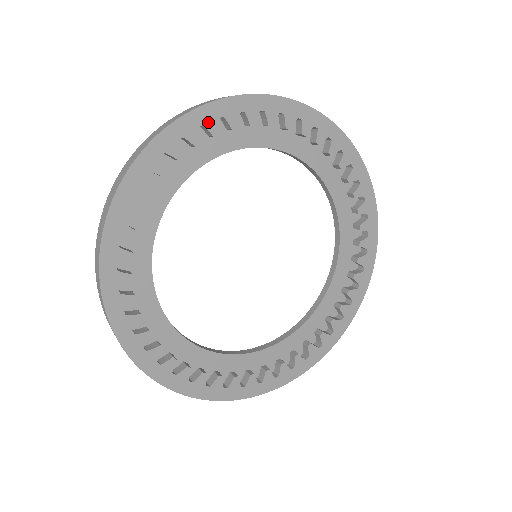
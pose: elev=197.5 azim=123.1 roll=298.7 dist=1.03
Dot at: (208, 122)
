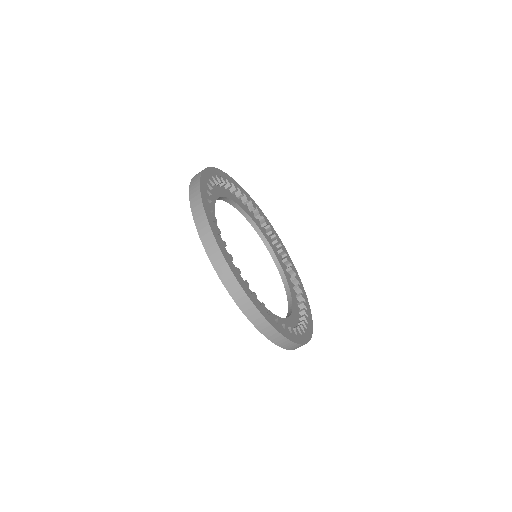
Dot at: (234, 184)
